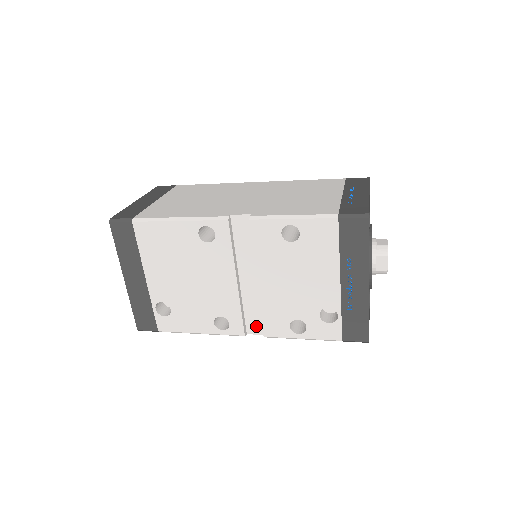
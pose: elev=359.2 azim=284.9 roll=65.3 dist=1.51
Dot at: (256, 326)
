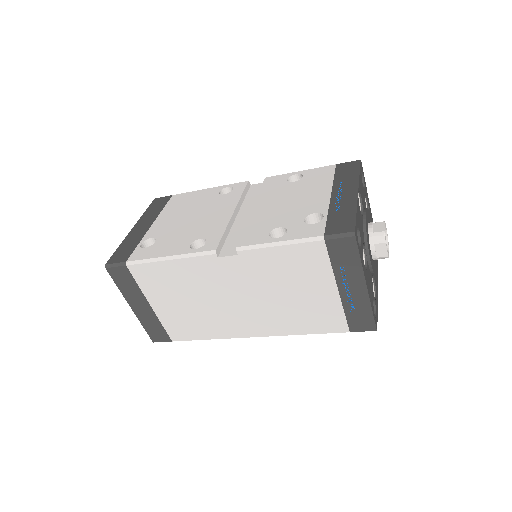
Dot at: (232, 249)
